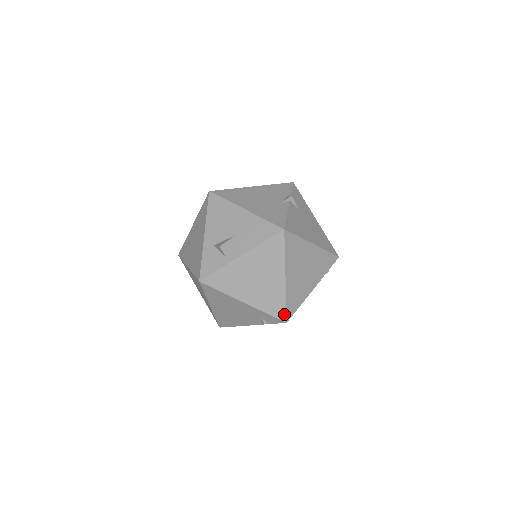
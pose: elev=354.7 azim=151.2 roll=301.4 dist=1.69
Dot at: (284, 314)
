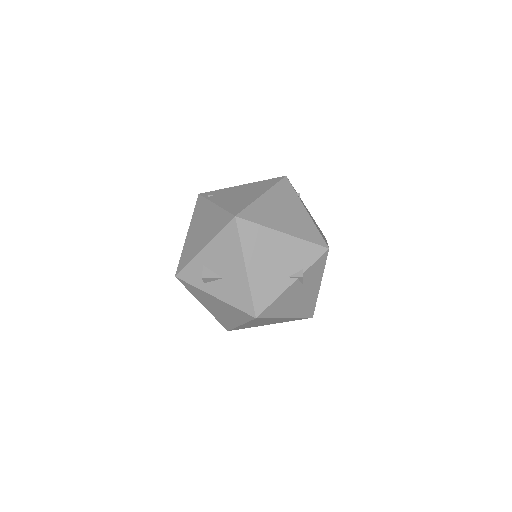
Dot at: (228, 329)
